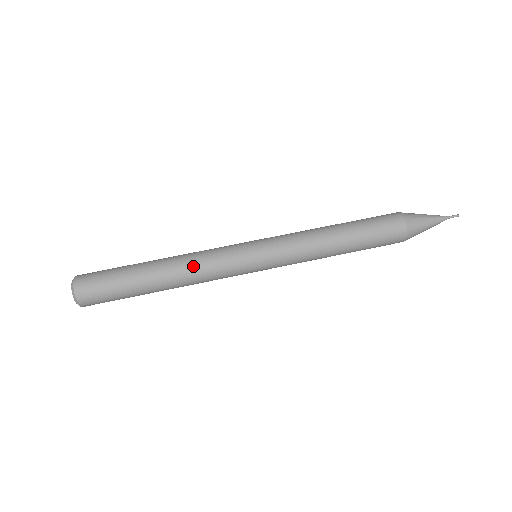
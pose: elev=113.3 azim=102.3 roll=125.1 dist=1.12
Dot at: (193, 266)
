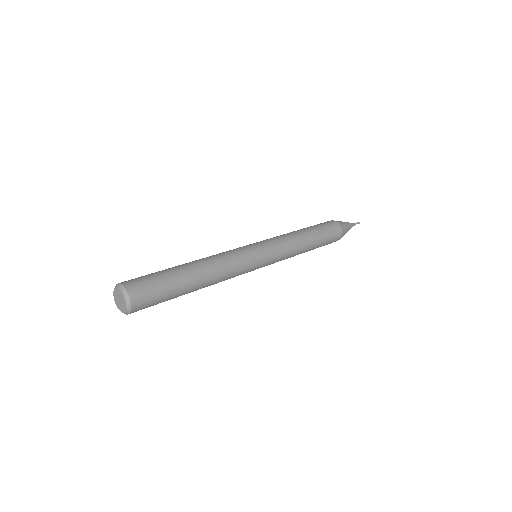
Dot at: occluded
